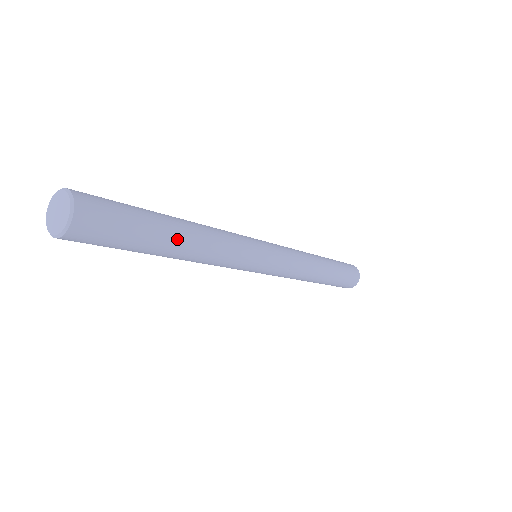
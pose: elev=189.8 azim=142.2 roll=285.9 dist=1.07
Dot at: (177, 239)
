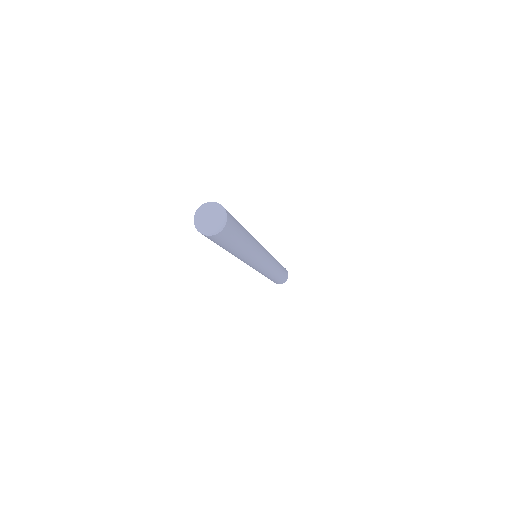
Dot at: (248, 239)
